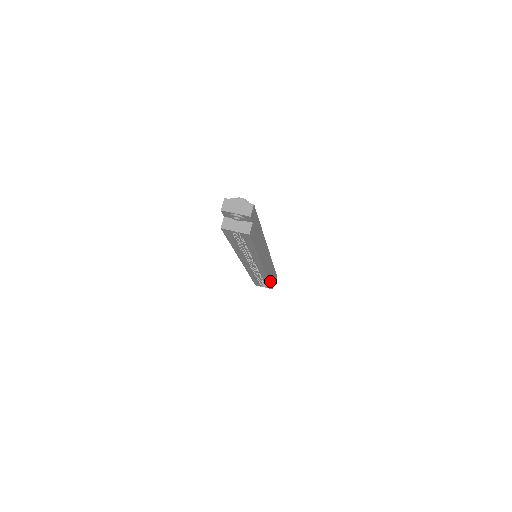
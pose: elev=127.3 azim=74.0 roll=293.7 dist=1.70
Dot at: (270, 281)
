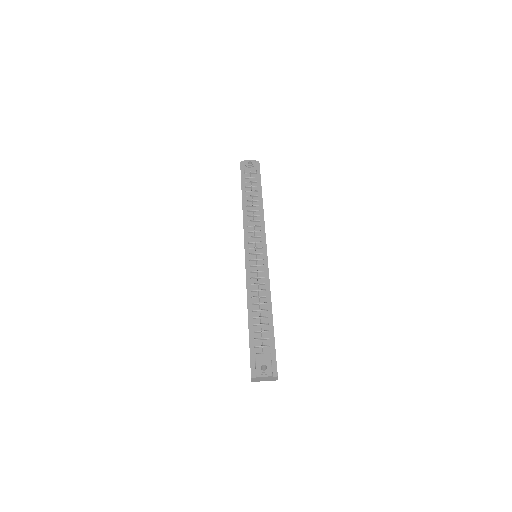
Dot at: occluded
